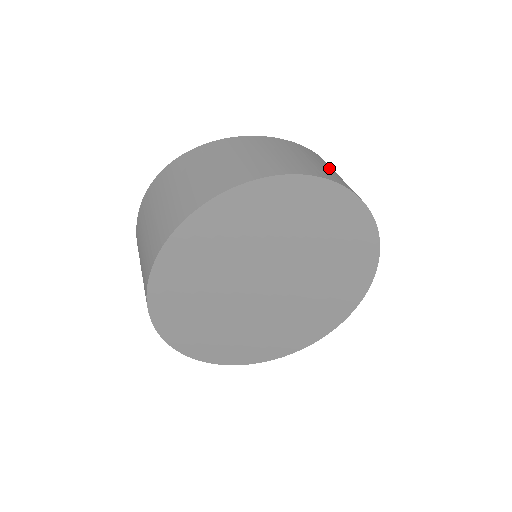
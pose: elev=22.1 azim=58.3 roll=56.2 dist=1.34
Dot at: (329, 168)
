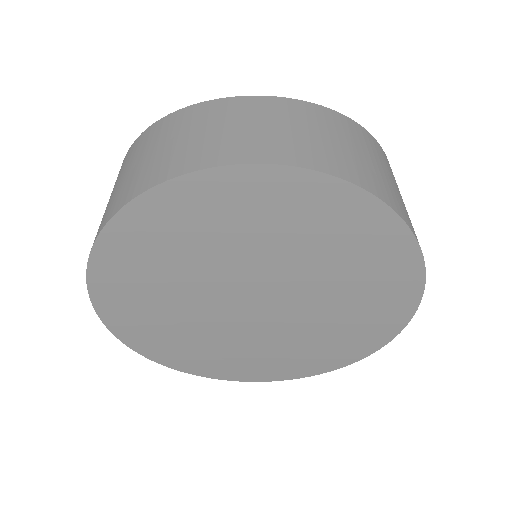
Dot at: (291, 127)
